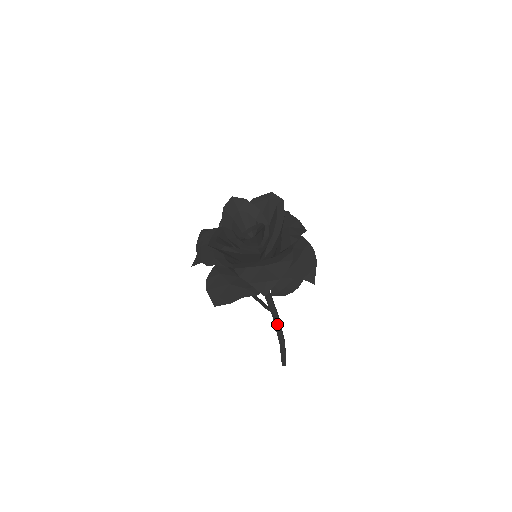
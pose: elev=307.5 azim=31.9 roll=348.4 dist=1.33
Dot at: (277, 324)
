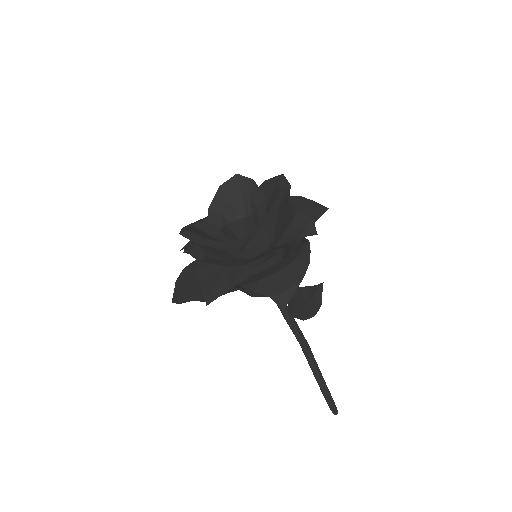
Dot at: (306, 356)
